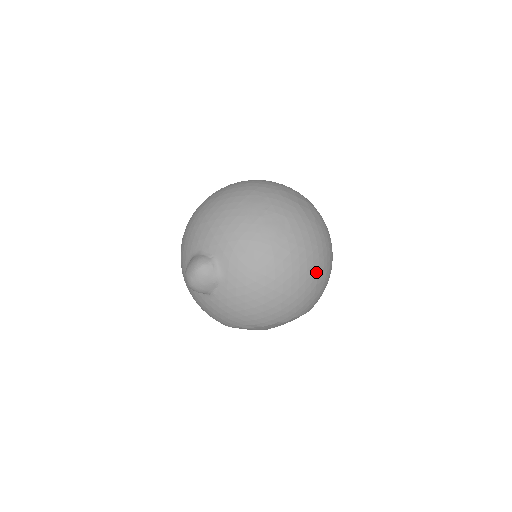
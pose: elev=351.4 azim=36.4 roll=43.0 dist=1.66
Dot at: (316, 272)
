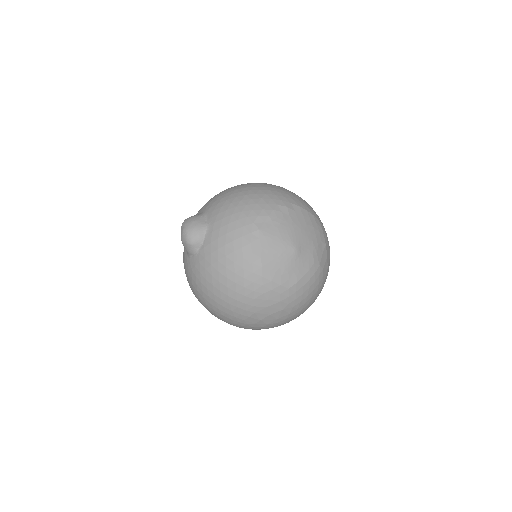
Dot at: occluded
